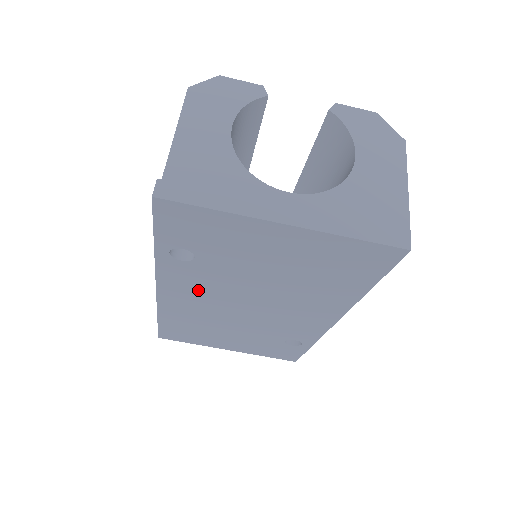
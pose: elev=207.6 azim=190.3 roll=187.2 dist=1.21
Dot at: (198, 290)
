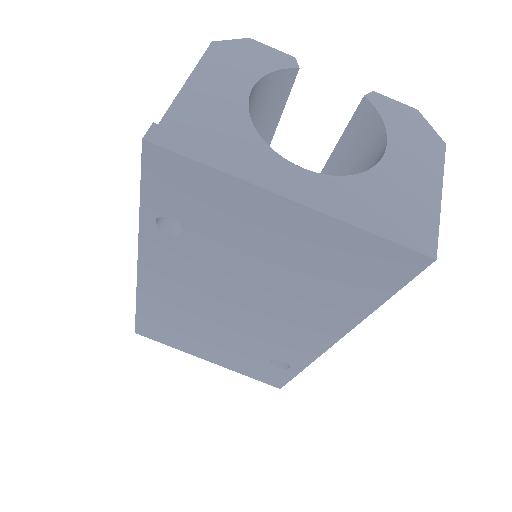
Dot at: (183, 277)
